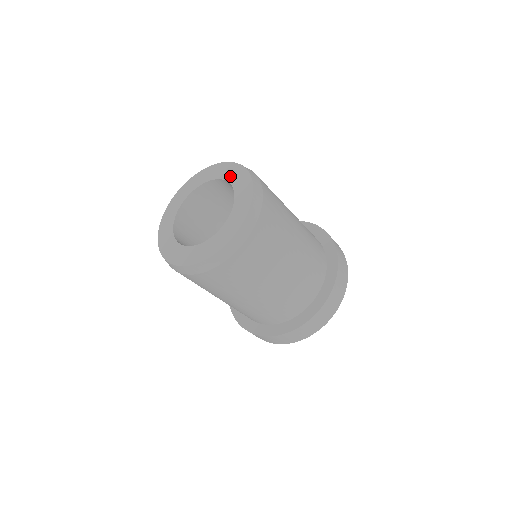
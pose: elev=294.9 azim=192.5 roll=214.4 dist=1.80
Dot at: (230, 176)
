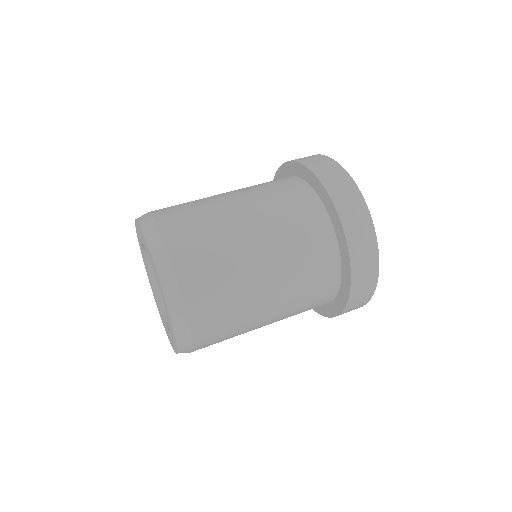
Dot at: (148, 254)
